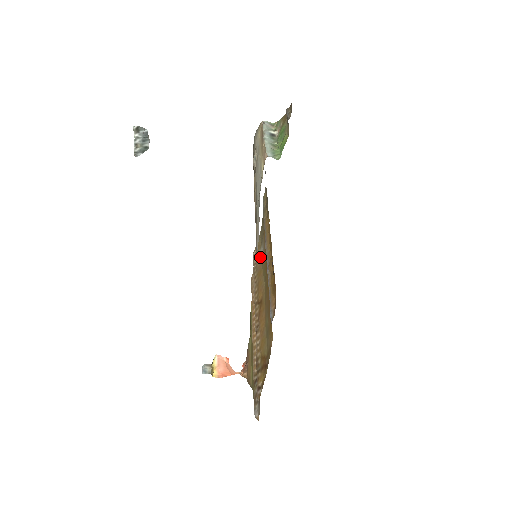
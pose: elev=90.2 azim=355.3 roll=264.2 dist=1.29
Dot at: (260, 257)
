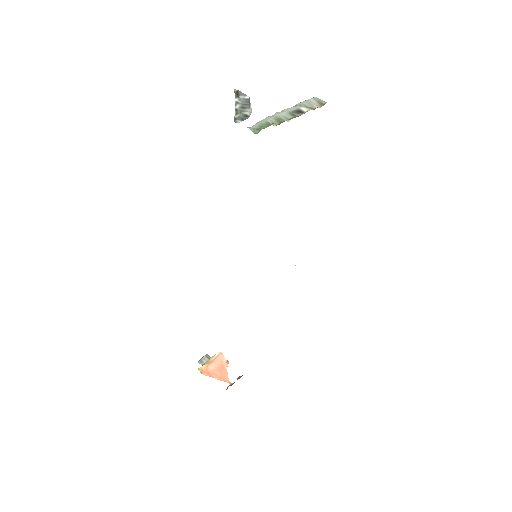
Dot at: occluded
